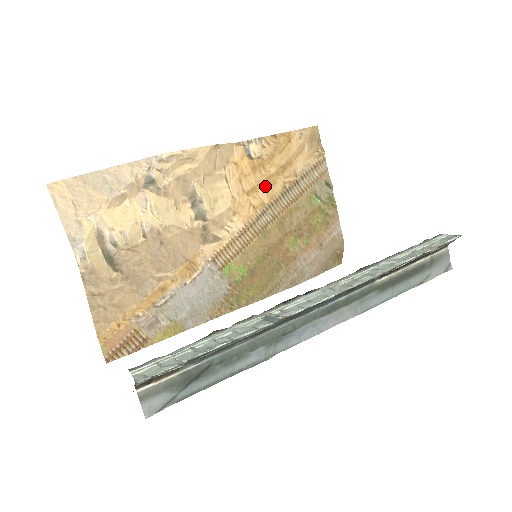
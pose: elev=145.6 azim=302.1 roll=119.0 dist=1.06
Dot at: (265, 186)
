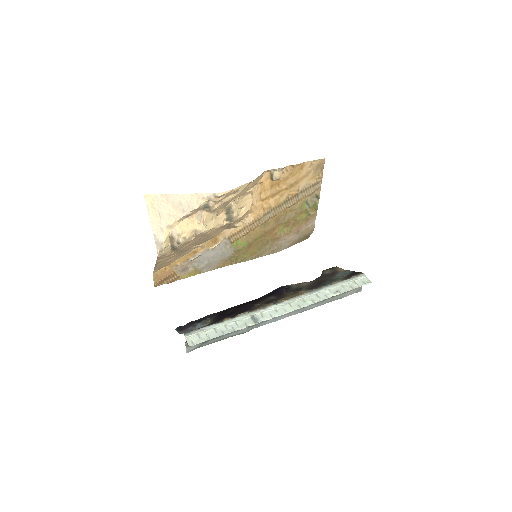
Dot at: (275, 196)
